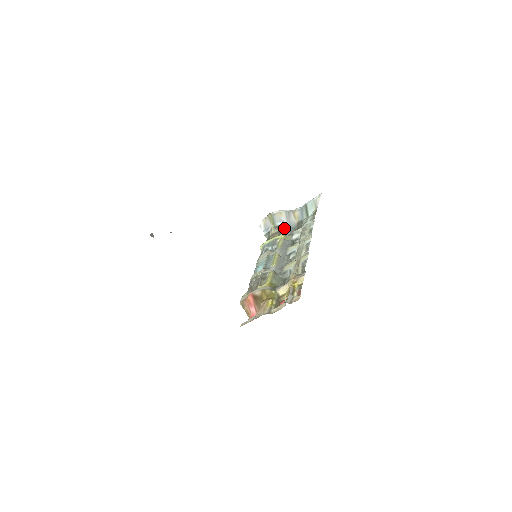
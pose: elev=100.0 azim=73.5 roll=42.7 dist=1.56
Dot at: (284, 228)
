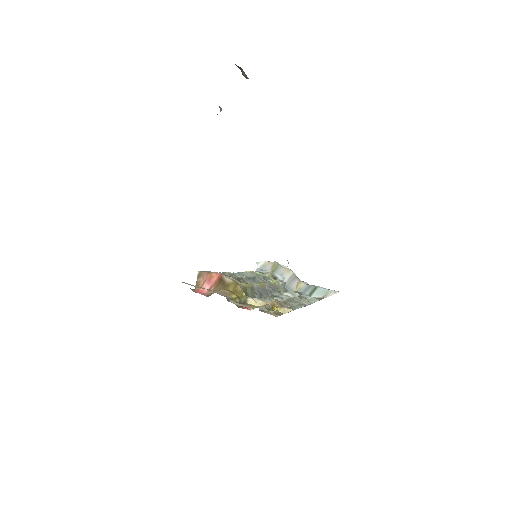
Dot at: (282, 281)
